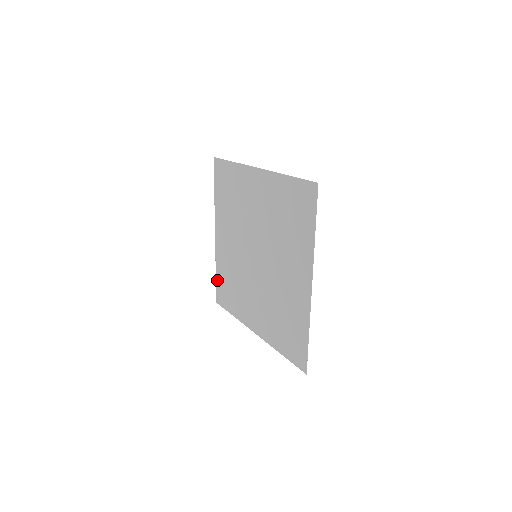
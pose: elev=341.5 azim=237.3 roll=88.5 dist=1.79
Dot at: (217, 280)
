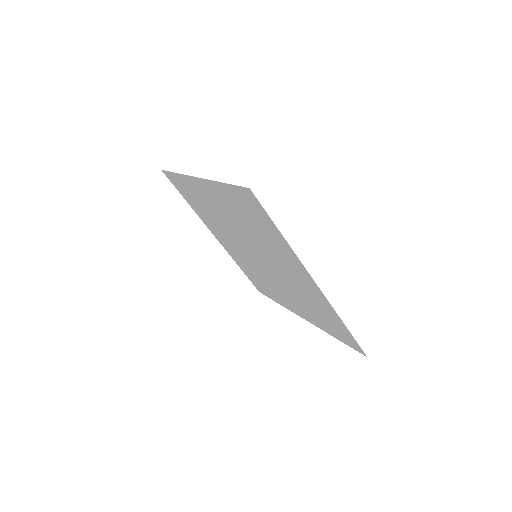
Dot at: (174, 176)
